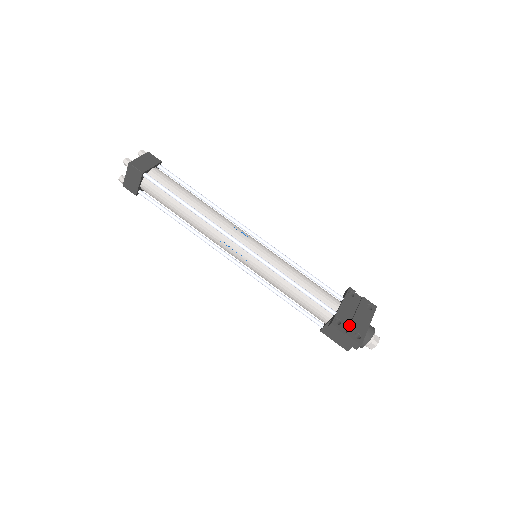
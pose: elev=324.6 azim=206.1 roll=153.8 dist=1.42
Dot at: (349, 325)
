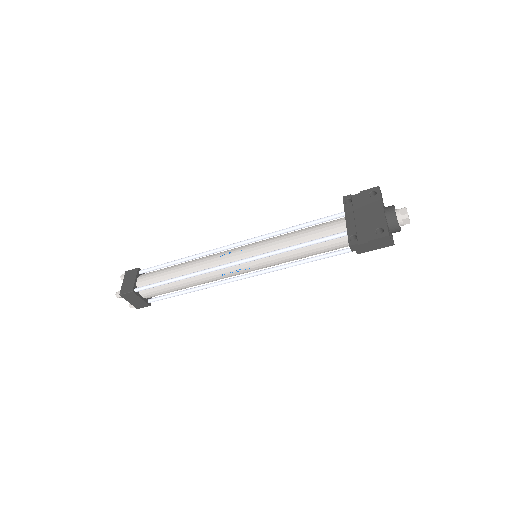
Dot at: (365, 230)
